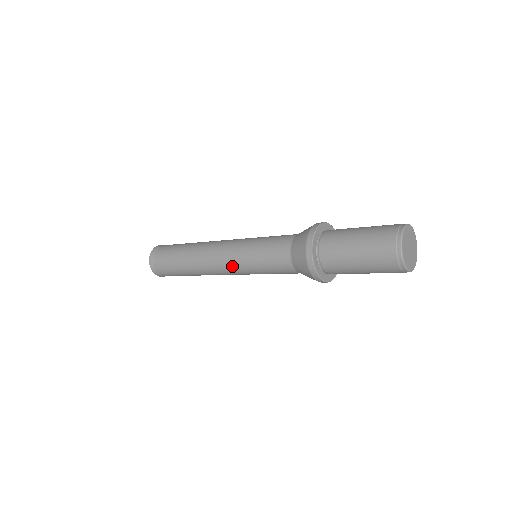
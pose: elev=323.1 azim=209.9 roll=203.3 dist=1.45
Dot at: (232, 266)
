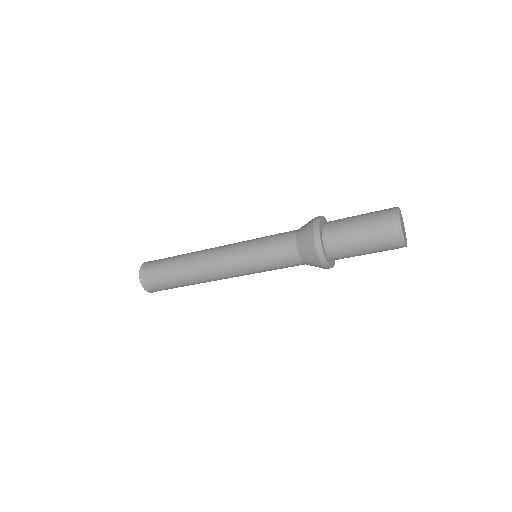
Dot at: occluded
